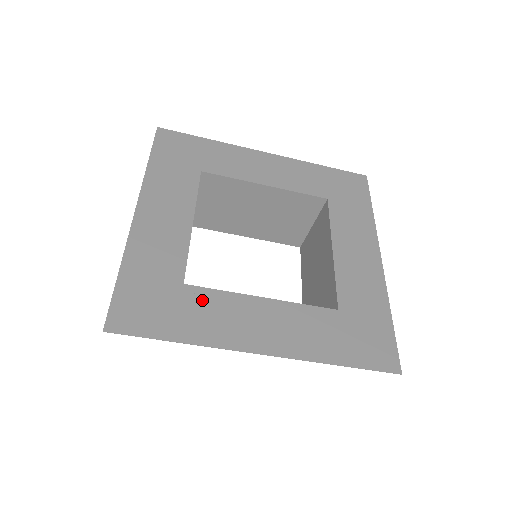
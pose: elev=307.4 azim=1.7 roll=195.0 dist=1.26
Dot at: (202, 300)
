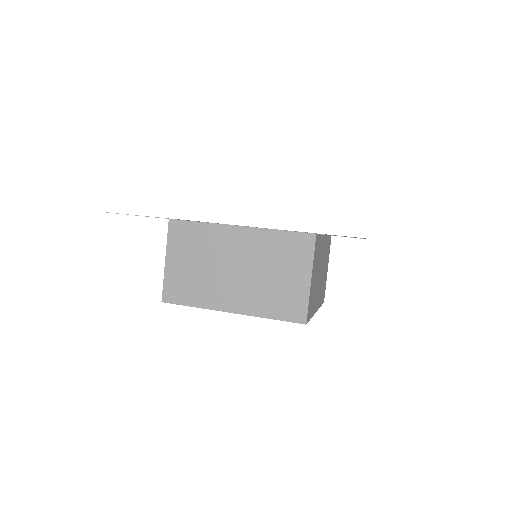
Dot at: occluded
